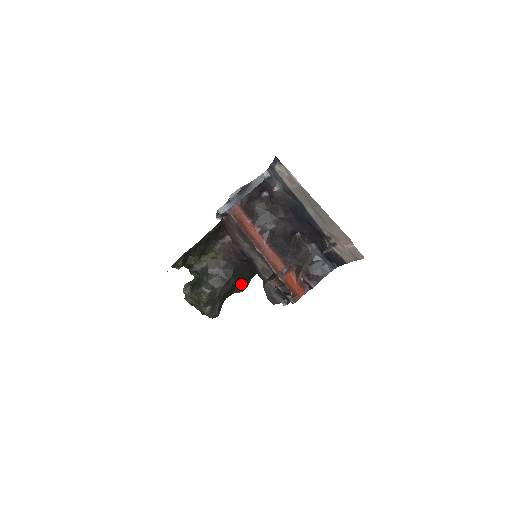
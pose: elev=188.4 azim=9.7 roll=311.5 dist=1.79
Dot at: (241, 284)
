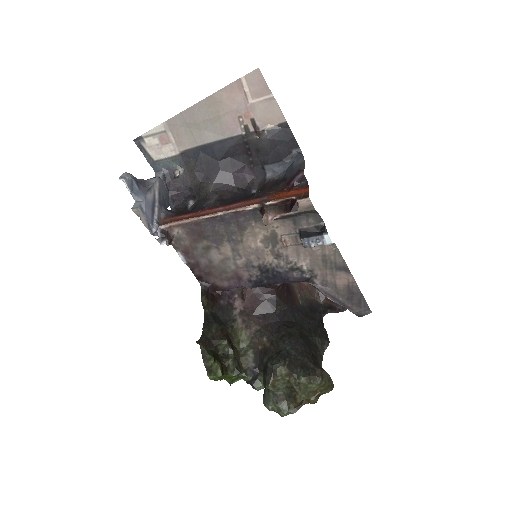
Dot at: (315, 336)
